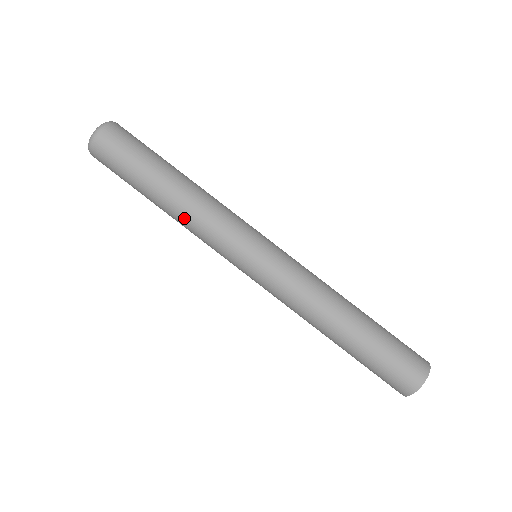
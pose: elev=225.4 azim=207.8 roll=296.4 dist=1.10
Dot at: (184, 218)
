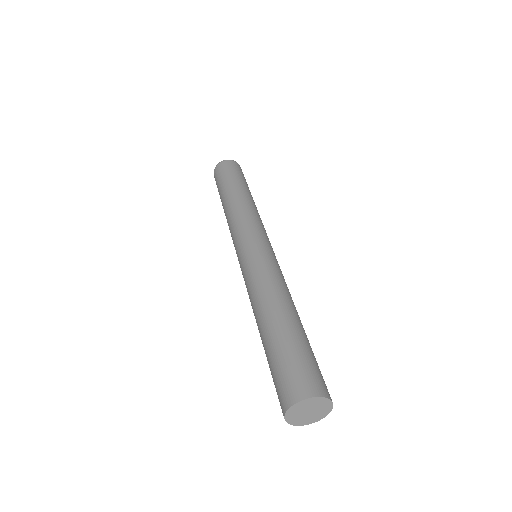
Dot at: (239, 205)
